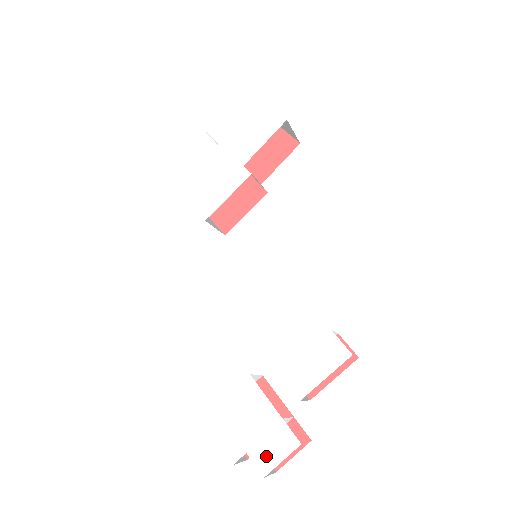
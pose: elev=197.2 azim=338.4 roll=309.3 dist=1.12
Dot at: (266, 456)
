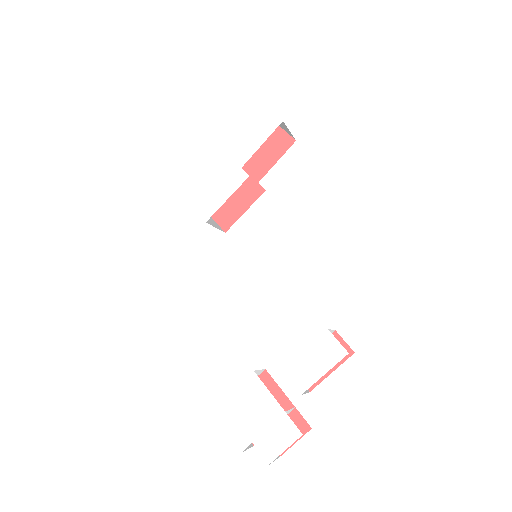
Dot at: (271, 445)
